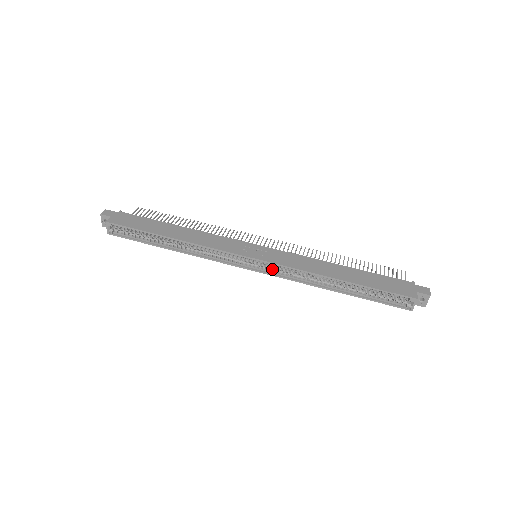
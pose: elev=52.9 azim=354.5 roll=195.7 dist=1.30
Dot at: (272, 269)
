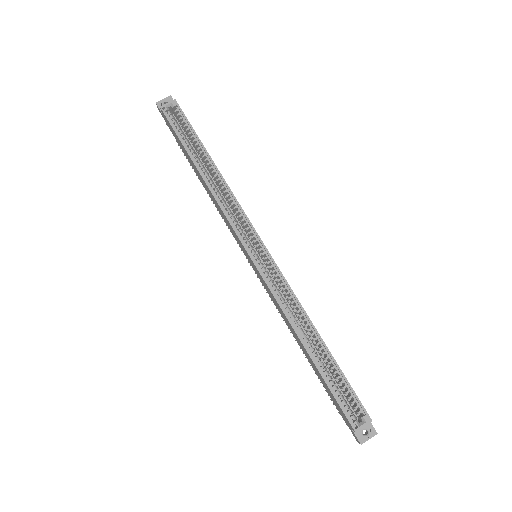
Dot at: (268, 273)
